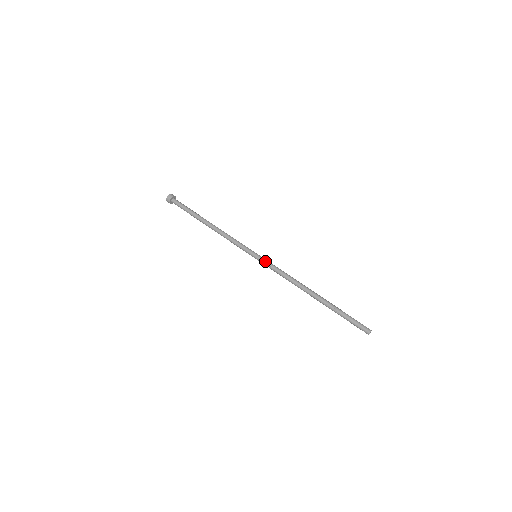
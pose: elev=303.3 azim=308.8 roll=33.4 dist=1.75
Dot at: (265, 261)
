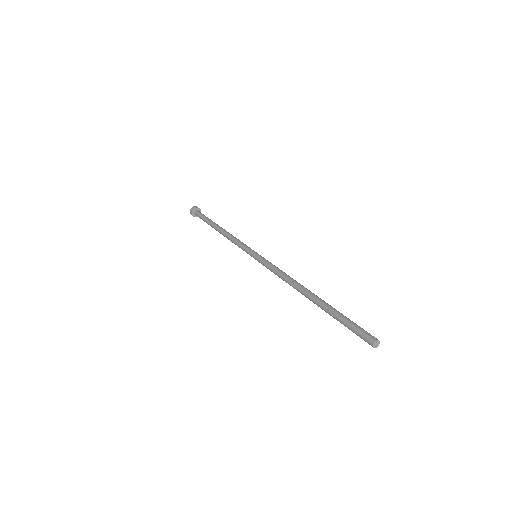
Dot at: (261, 260)
